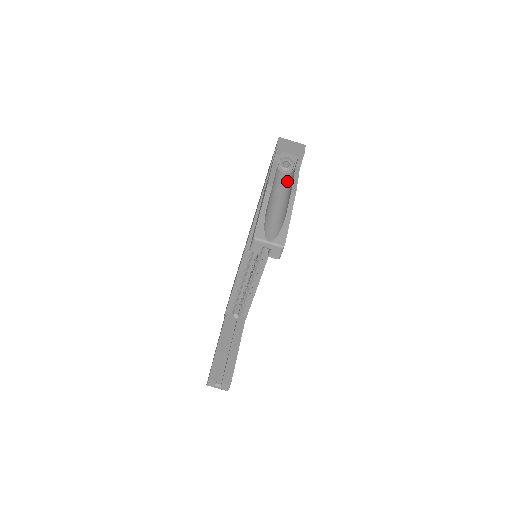
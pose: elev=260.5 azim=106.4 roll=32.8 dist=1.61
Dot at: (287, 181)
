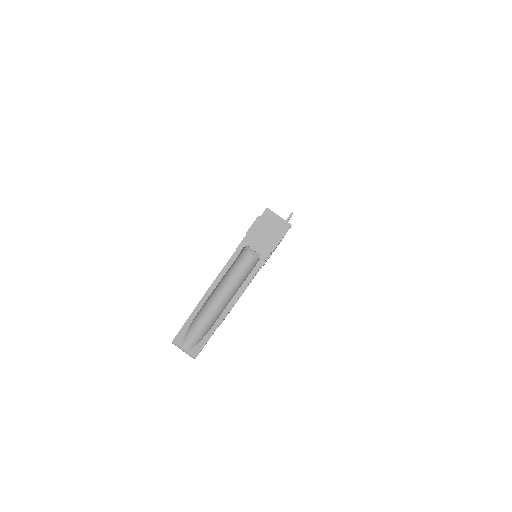
Dot at: (247, 271)
